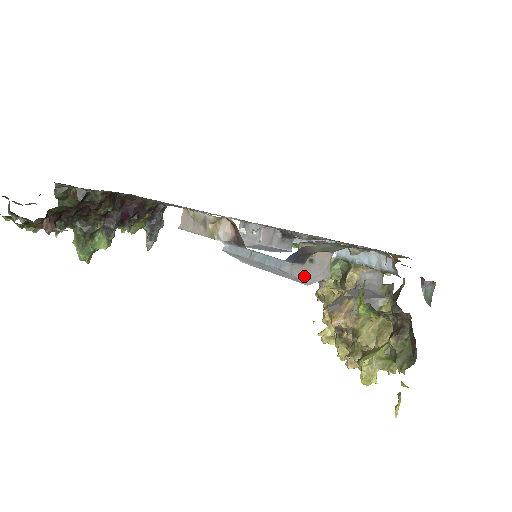
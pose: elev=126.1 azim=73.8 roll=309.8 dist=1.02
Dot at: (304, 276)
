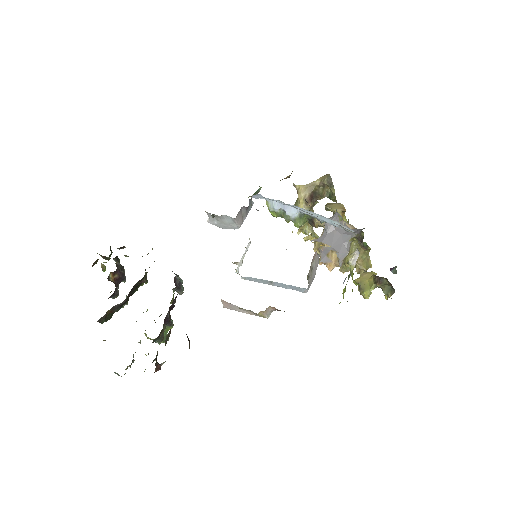
Dot at: (313, 279)
